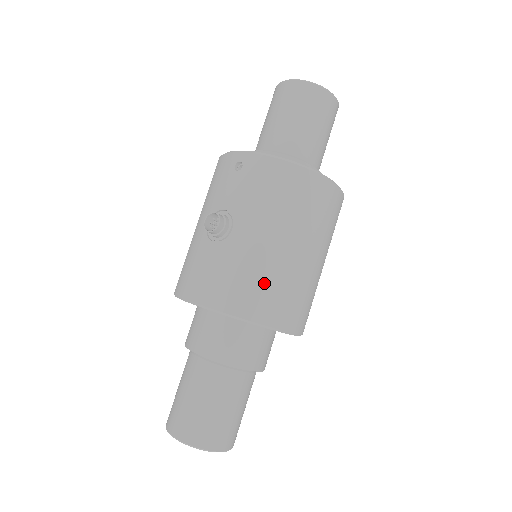
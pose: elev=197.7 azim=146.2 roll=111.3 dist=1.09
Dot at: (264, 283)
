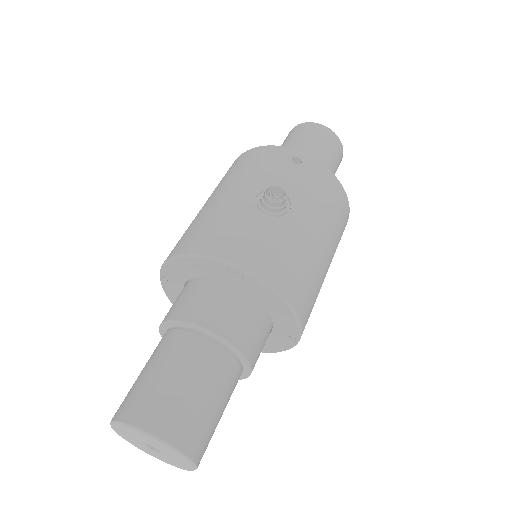
Dot at: (308, 274)
